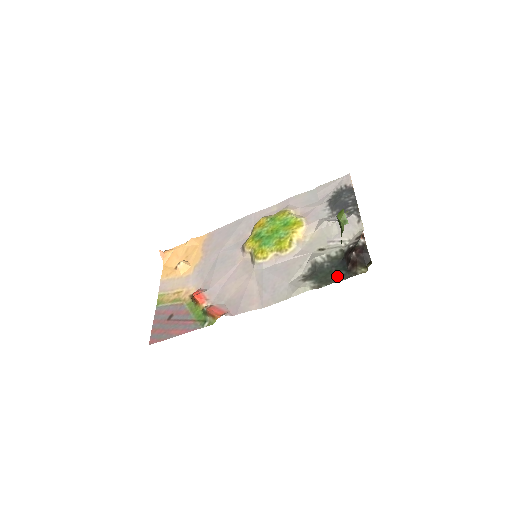
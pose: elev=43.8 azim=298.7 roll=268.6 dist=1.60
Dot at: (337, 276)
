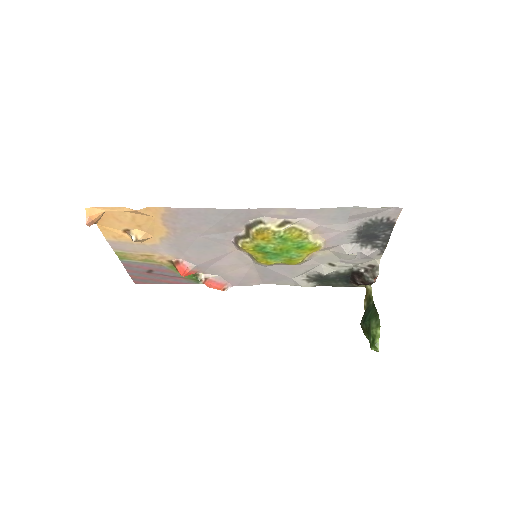
Dot at: (339, 285)
